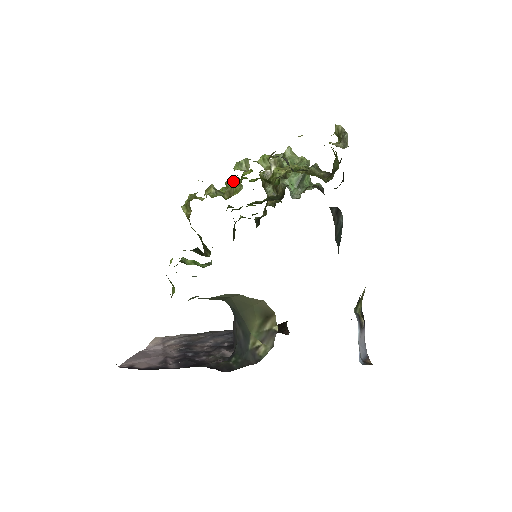
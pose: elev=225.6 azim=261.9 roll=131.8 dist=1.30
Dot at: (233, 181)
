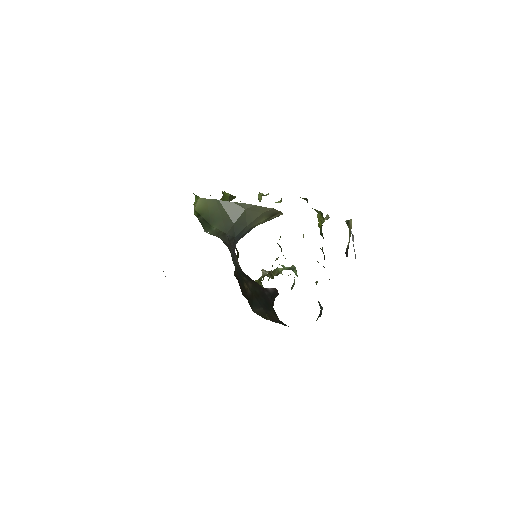
Dot at: occluded
